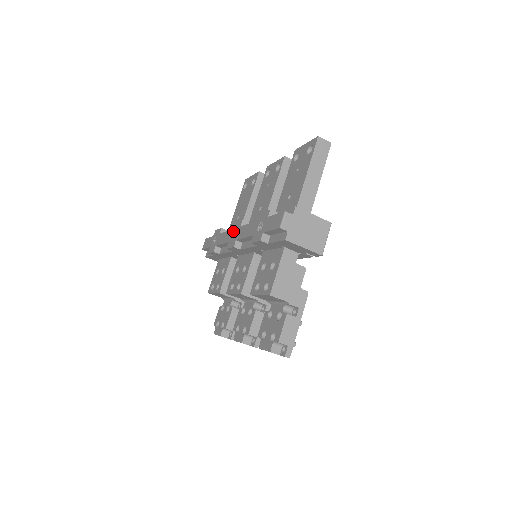
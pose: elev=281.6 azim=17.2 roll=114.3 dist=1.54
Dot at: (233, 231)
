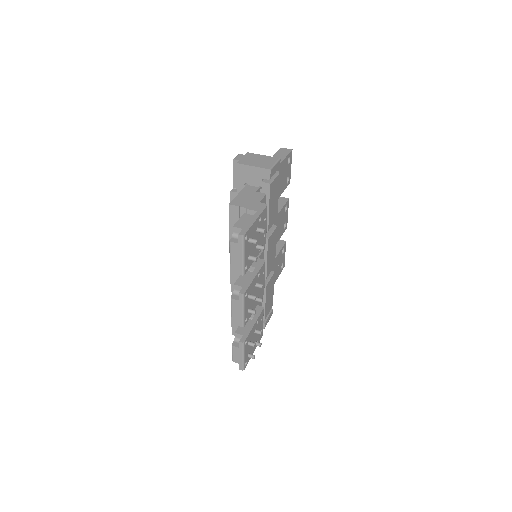
Dot at: occluded
